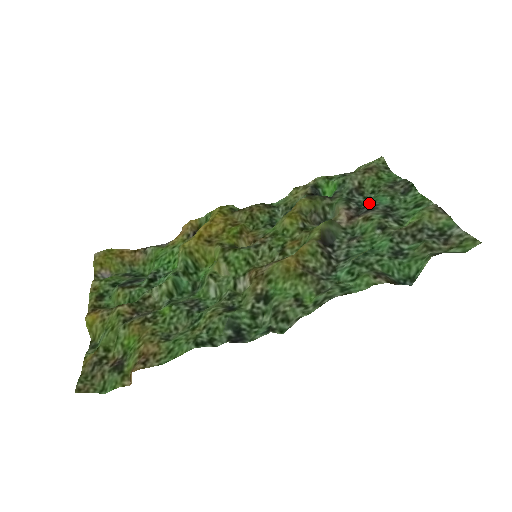
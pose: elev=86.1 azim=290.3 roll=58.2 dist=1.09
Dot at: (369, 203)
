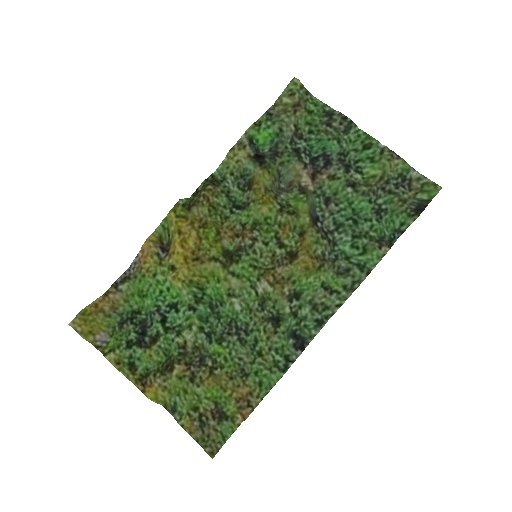
Dot at: (317, 150)
